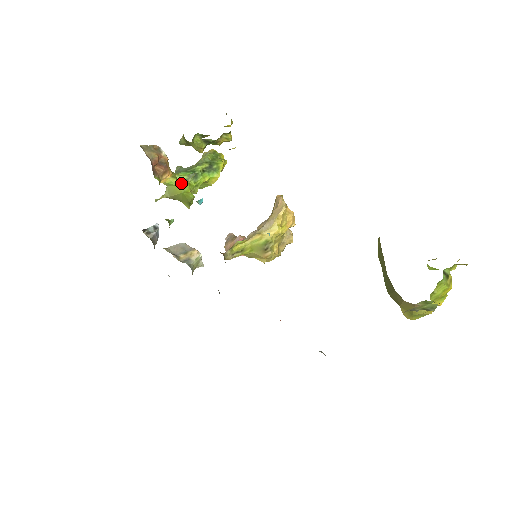
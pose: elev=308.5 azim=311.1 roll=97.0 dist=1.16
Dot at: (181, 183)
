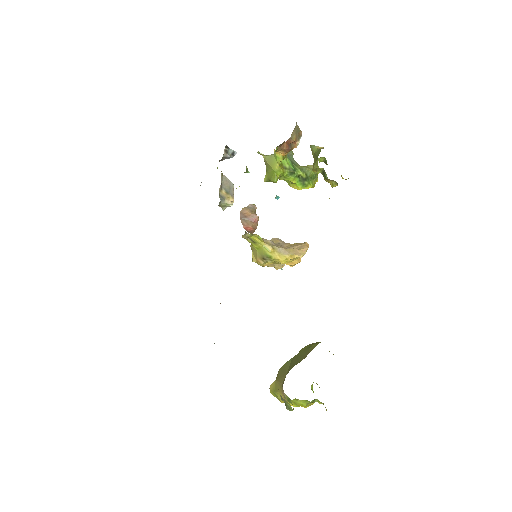
Dot at: (281, 165)
